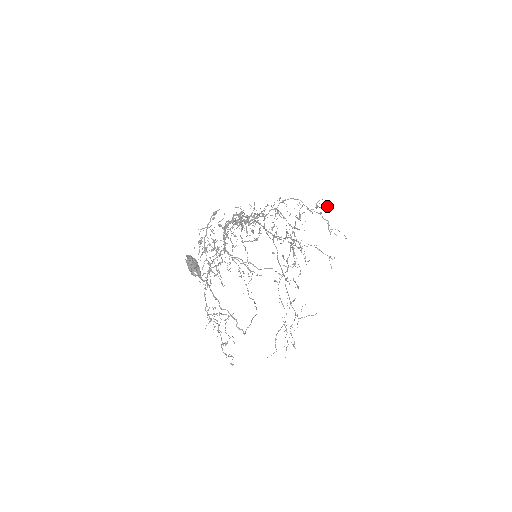
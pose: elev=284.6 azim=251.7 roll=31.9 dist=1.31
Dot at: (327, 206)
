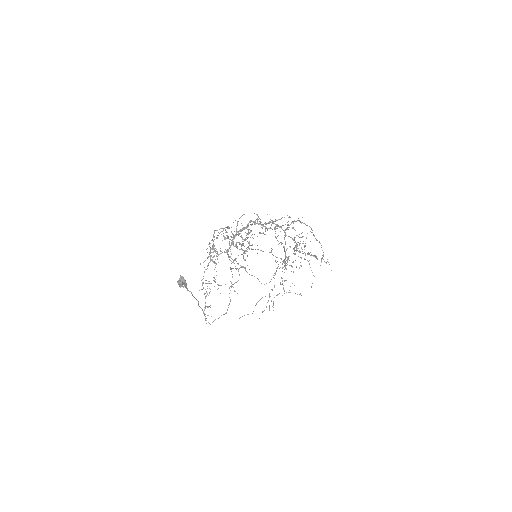
Dot at: (316, 257)
